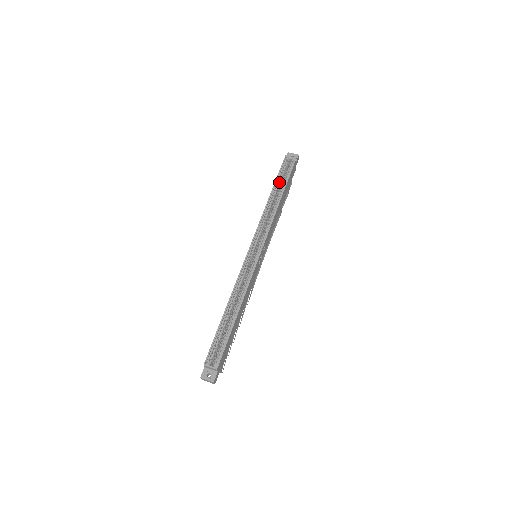
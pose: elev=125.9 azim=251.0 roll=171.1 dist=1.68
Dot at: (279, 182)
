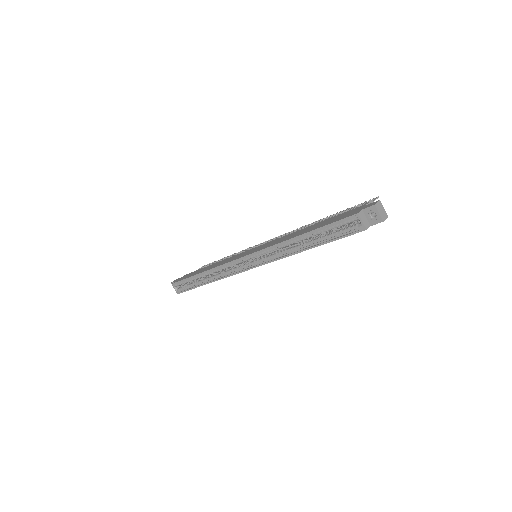
Dot at: (321, 232)
